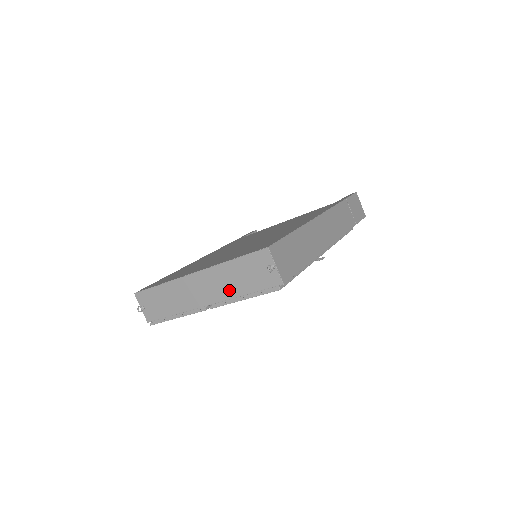
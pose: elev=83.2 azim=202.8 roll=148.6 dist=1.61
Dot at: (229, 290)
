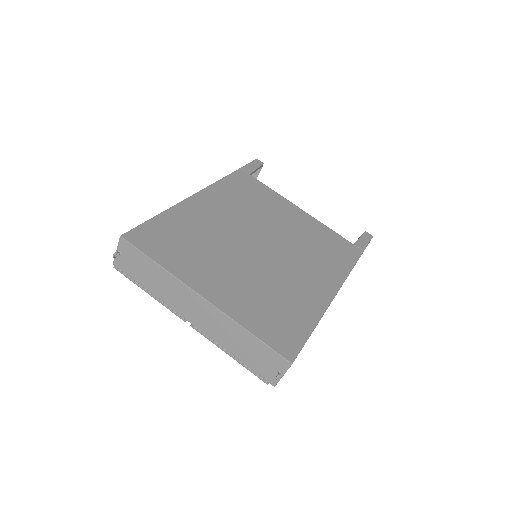
Dot at: (224, 340)
